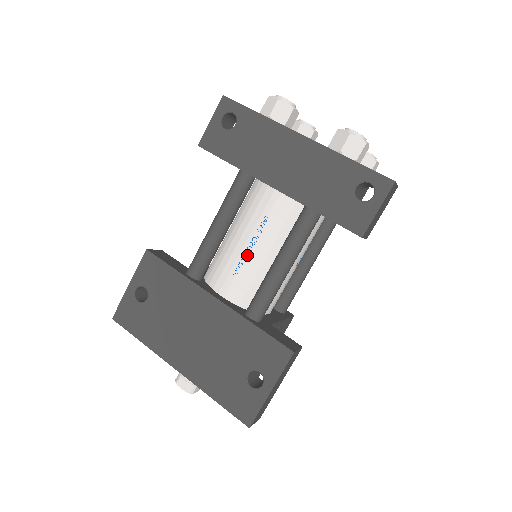
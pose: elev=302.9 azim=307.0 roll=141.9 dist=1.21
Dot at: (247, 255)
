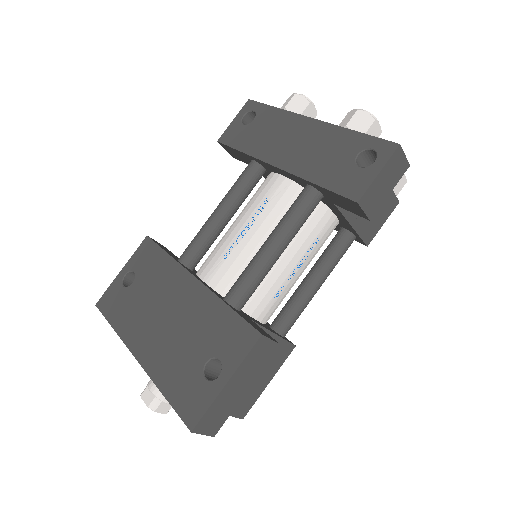
Dot at: (240, 239)
